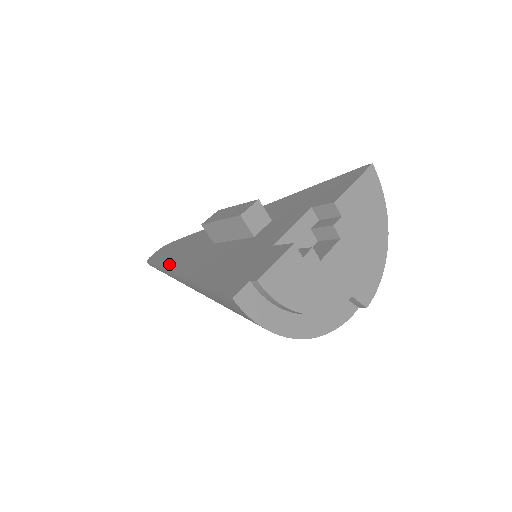
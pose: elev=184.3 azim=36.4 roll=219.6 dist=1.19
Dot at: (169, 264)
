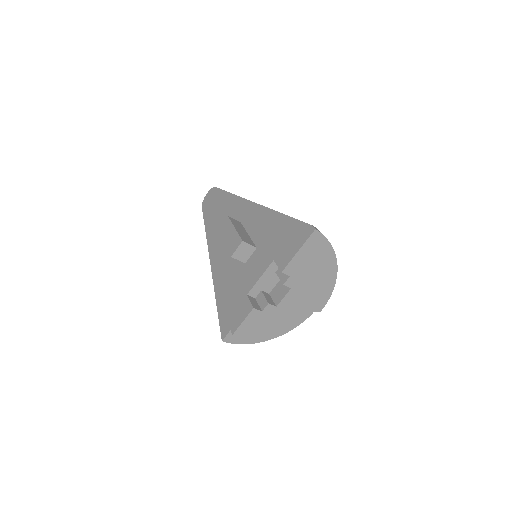
Dot at: (209, 236)
